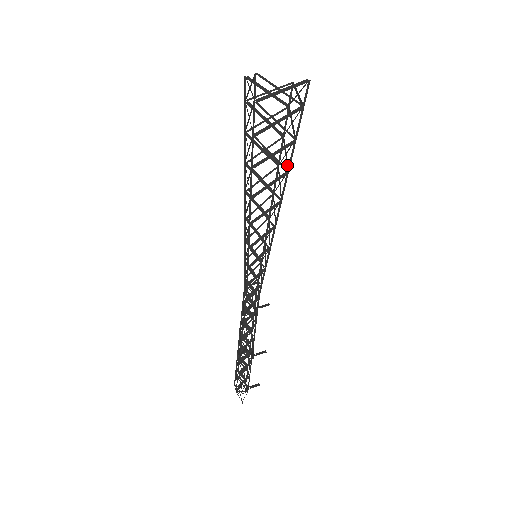
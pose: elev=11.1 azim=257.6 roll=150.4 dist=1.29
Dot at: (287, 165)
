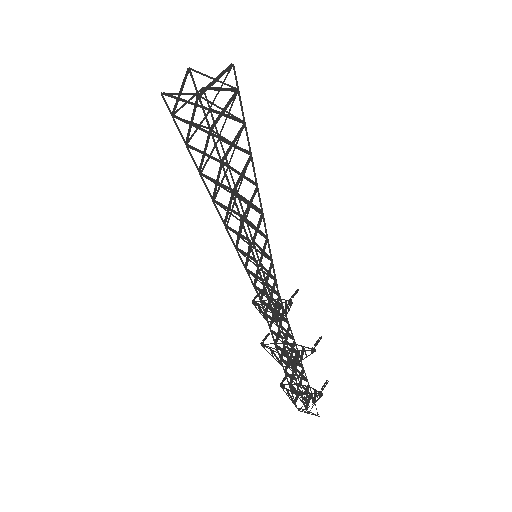
Dot at: occluded
